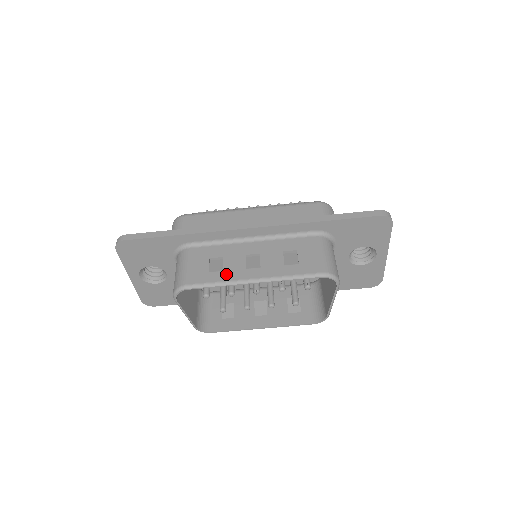
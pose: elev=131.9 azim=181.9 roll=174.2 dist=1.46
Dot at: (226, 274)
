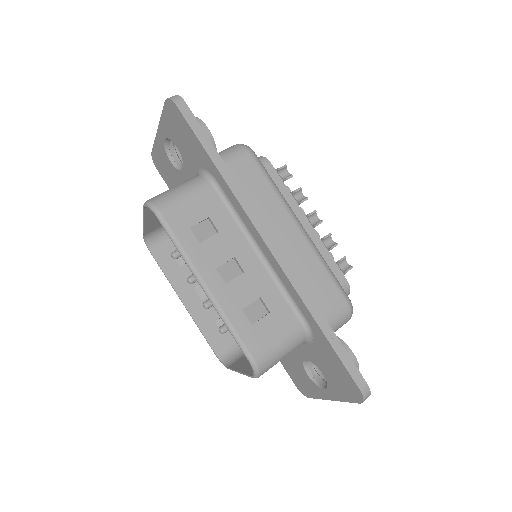
Dot at: (197, 250)
